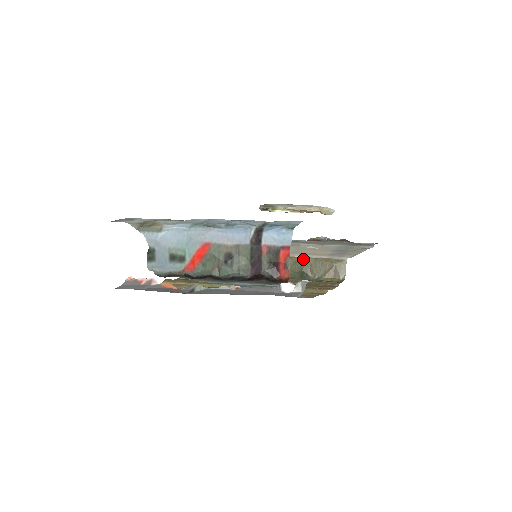
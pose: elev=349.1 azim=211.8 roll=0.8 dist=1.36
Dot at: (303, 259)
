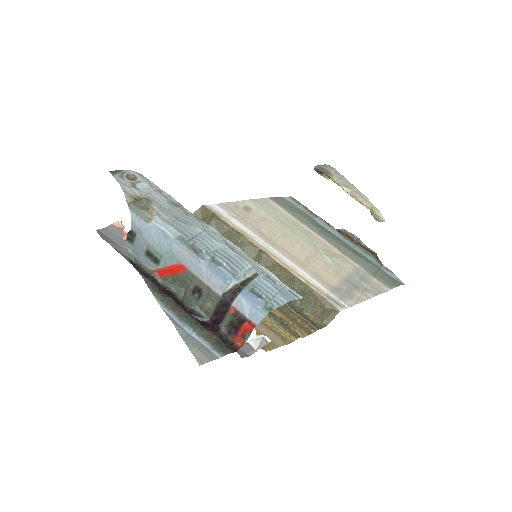
Dot at: (301, 283)
